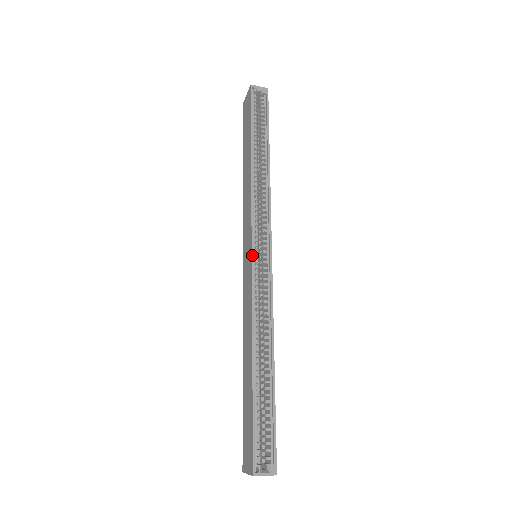
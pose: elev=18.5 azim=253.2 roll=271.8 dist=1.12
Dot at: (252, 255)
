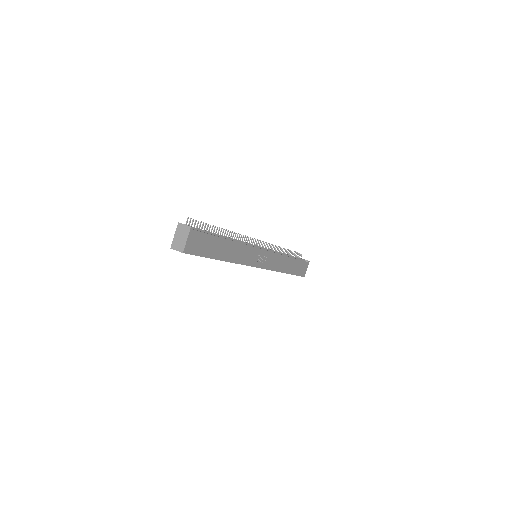
Dot at: occluded
